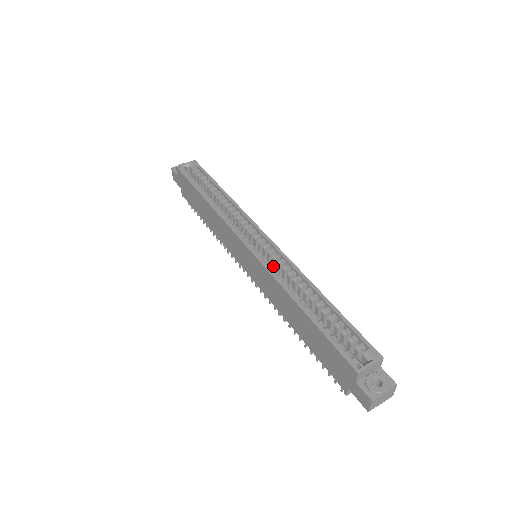
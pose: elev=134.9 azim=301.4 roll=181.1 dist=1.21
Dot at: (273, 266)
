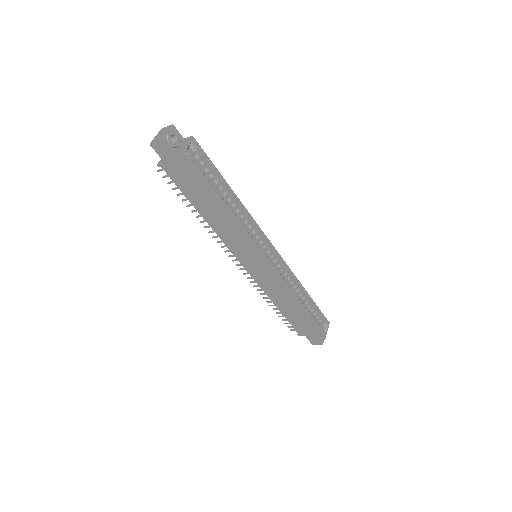
Dot at: occluded
